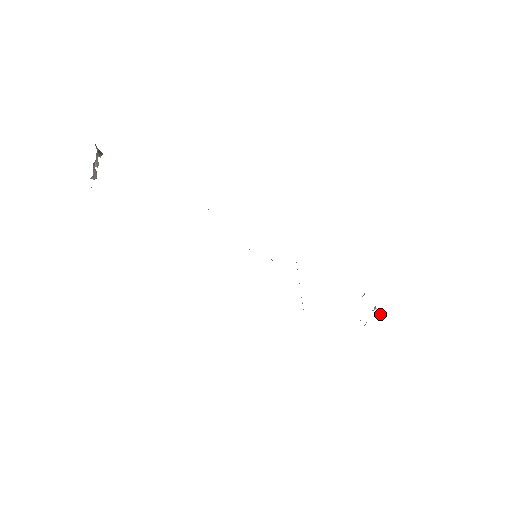
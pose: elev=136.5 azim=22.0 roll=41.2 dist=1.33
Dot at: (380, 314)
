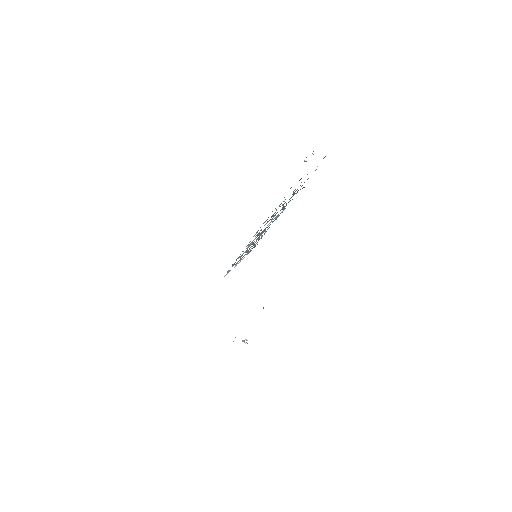
Dot at: occluded
